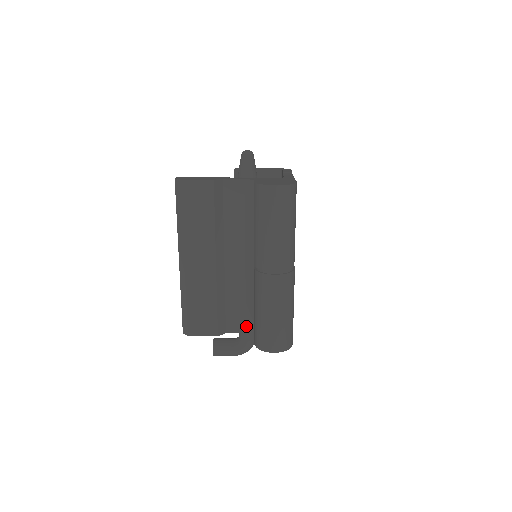
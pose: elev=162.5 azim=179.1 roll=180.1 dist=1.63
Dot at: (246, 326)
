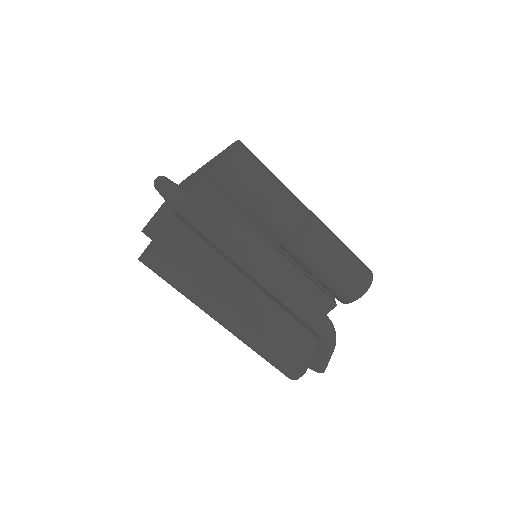
Dot at: (321, 308)
